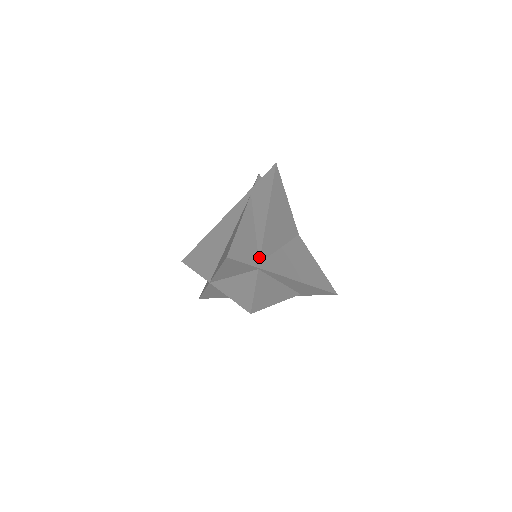
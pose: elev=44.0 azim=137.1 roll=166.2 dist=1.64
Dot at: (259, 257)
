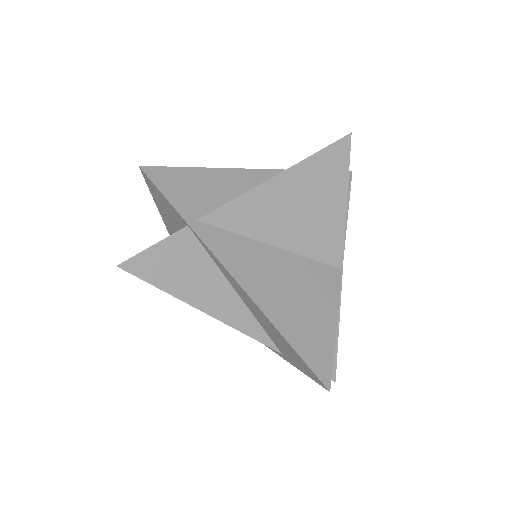
Dot at: (206, 214)
